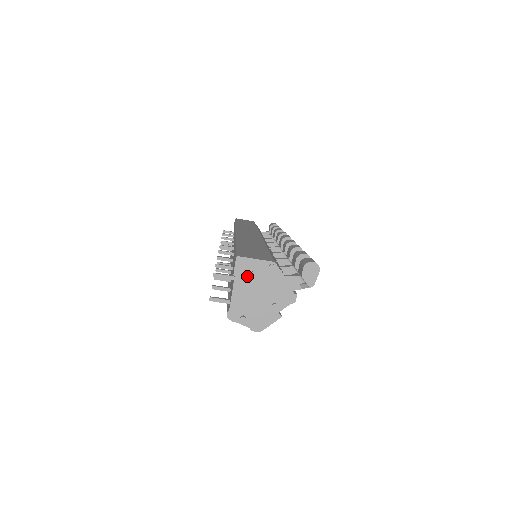
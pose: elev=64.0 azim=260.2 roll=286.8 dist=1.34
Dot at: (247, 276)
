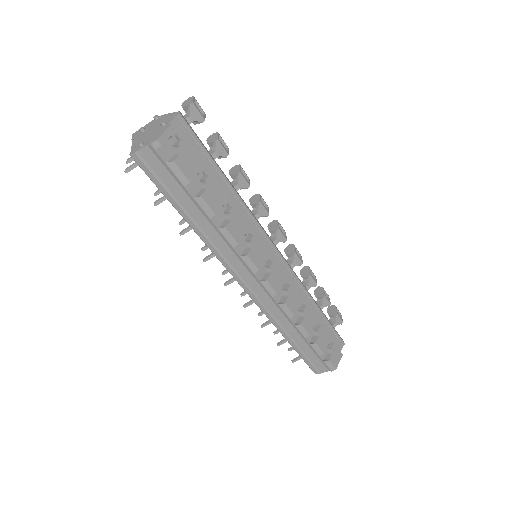
Dot at: (141, 133)
